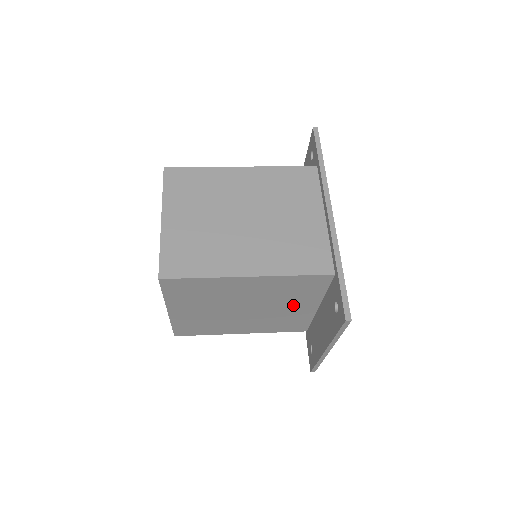
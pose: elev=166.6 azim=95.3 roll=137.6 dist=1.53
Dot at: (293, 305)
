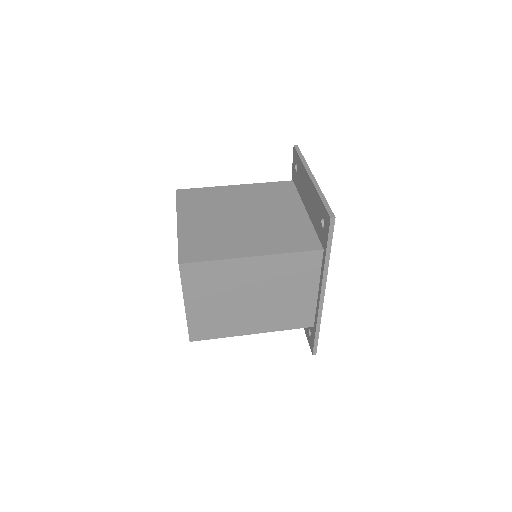
Dot at: occluded
